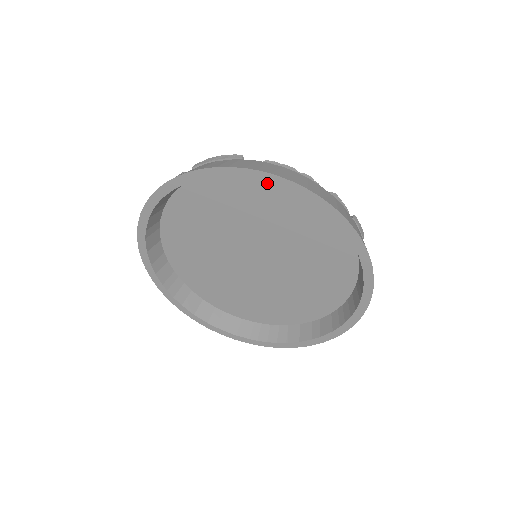
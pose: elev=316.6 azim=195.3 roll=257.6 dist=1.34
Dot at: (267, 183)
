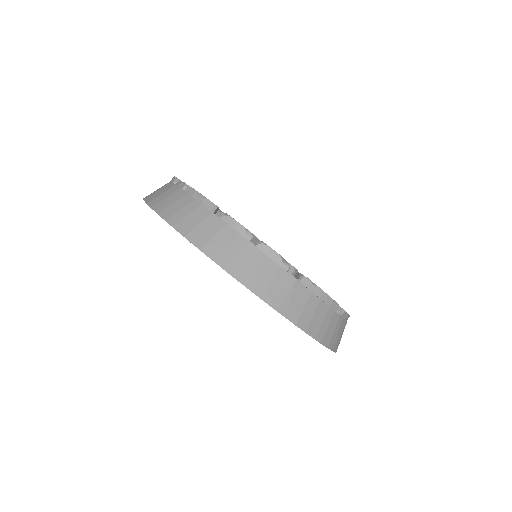
Dot at: occluded
